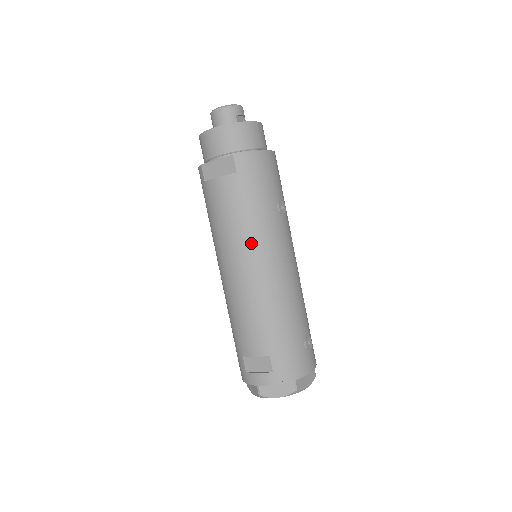
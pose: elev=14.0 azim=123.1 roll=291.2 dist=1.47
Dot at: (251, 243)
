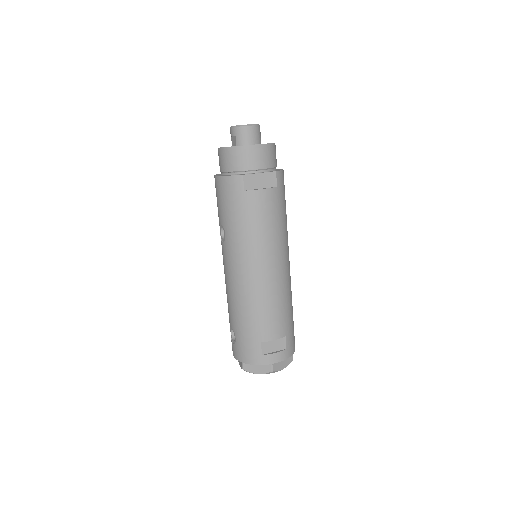
Dot at: (281, 246)
